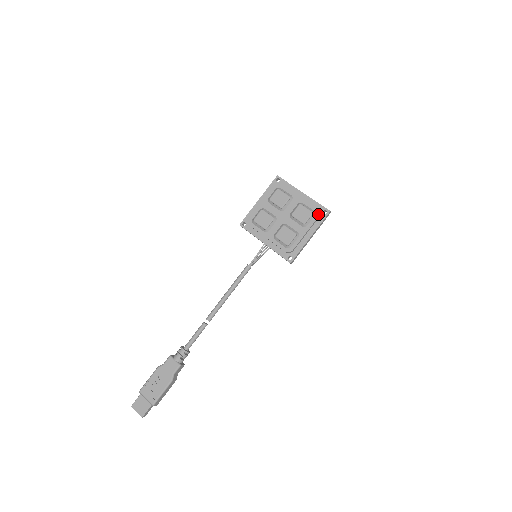
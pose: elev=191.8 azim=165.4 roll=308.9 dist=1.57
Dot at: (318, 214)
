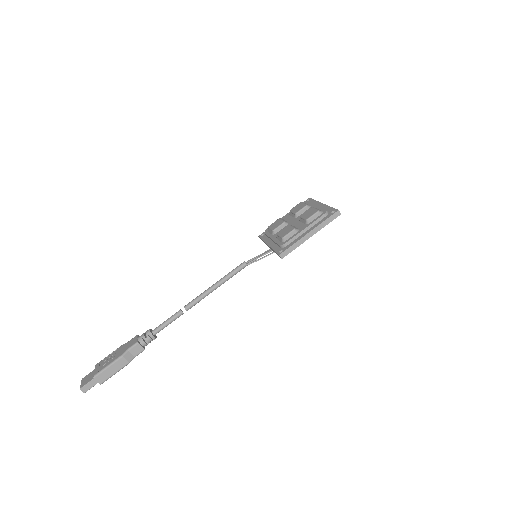
Dot at: (324, 212)
